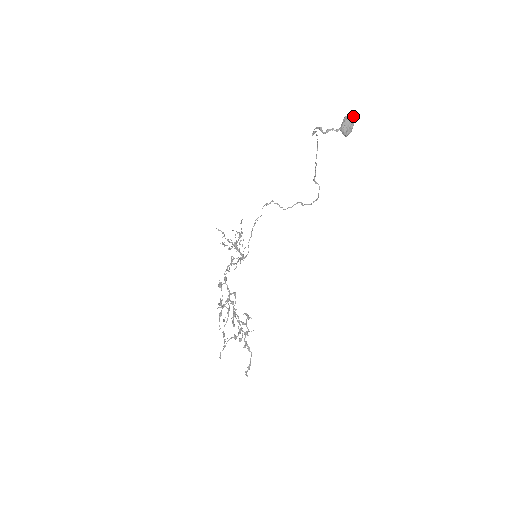
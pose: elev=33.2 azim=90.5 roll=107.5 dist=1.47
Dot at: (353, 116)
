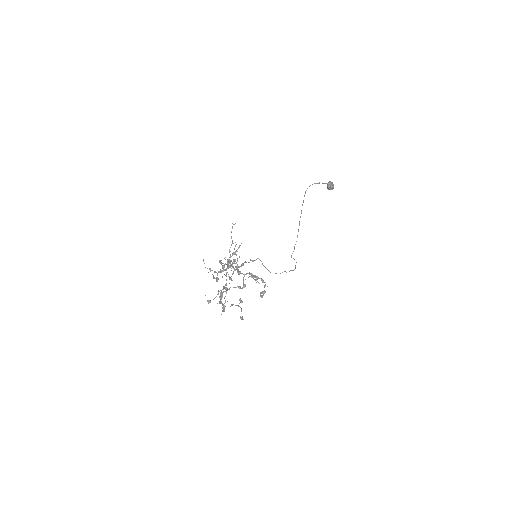
Dot at: occluded
